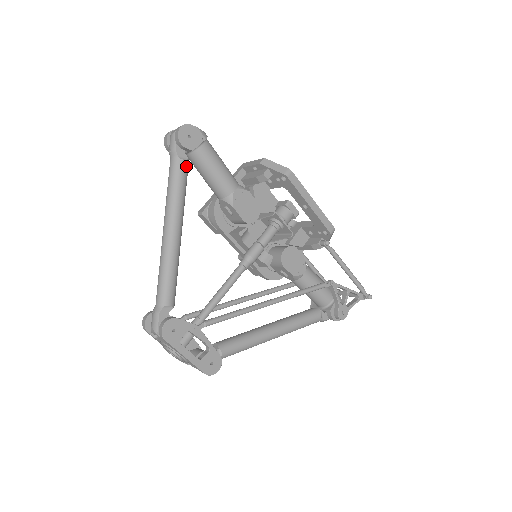
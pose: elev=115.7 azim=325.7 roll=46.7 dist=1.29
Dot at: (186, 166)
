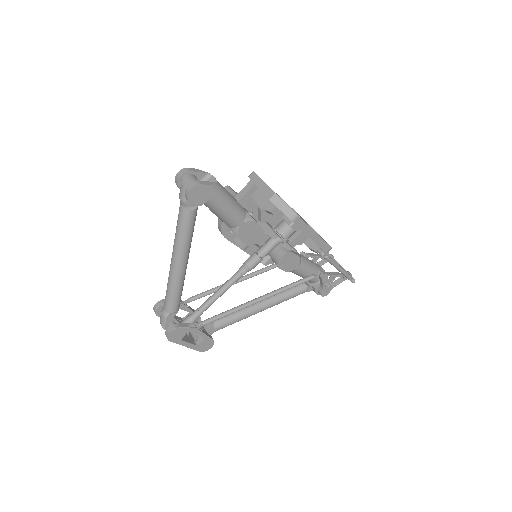
Dot at: (195, 213)
